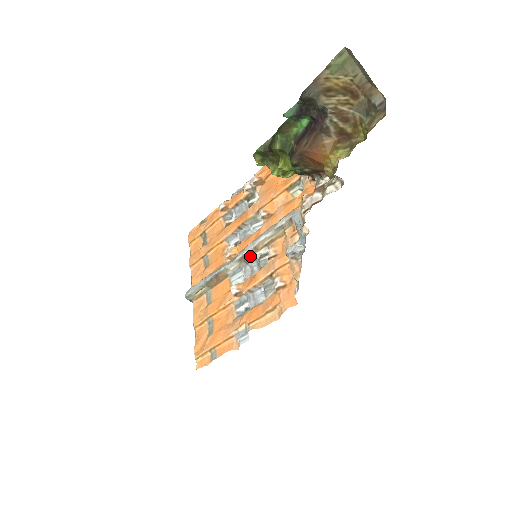
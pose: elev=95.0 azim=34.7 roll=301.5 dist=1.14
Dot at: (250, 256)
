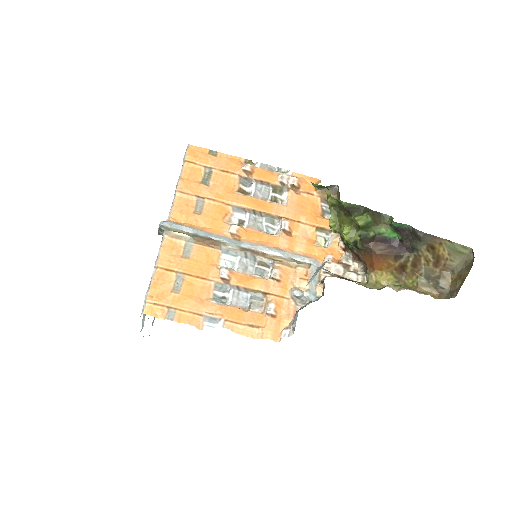
Dot at: (253, 254)
